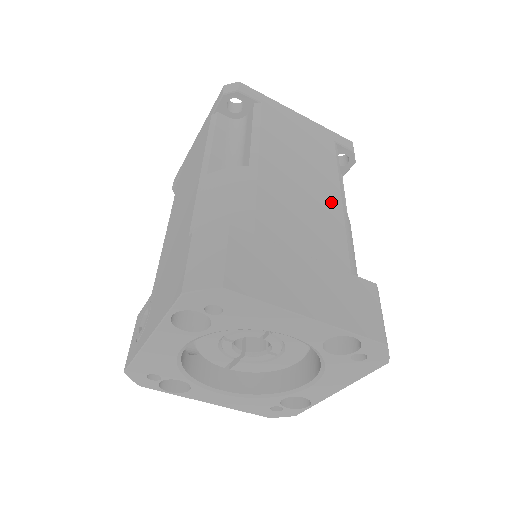
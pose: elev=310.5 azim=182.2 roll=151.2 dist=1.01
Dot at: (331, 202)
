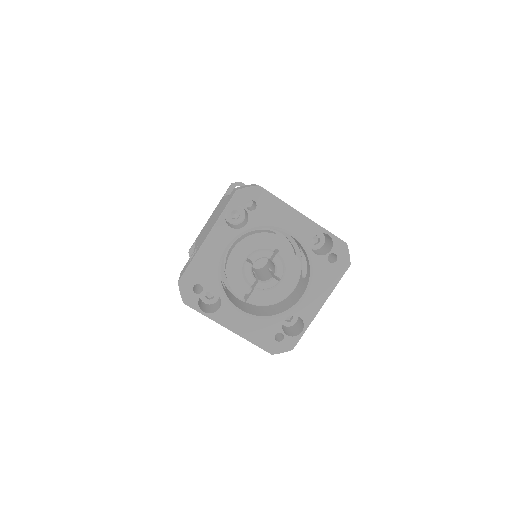
Dot at: occluded
